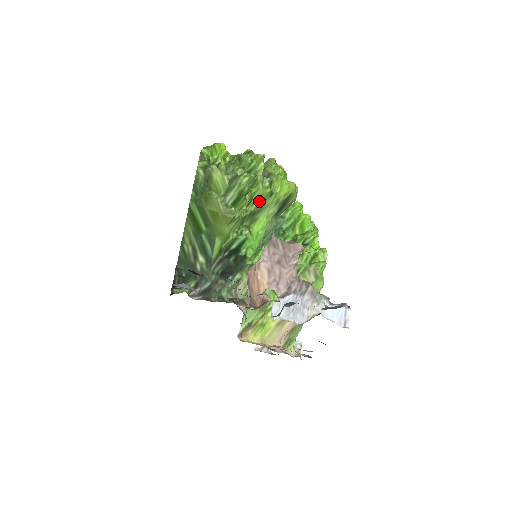
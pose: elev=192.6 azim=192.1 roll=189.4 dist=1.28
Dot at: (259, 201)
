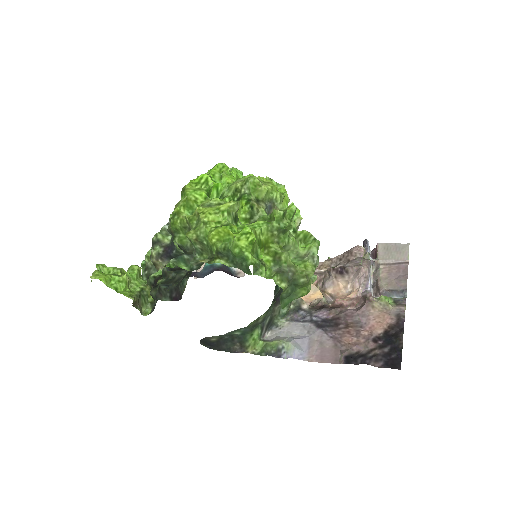
Dot at: occluded
